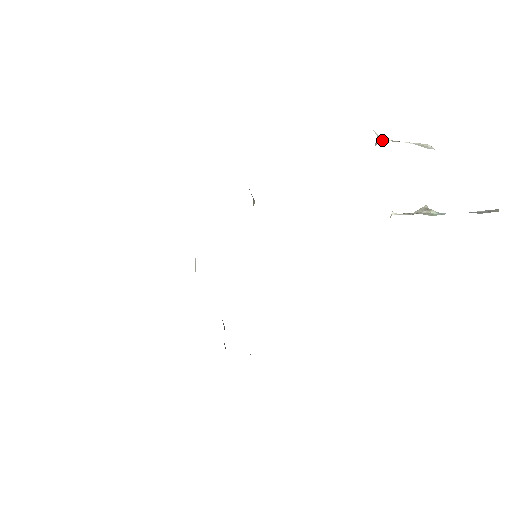
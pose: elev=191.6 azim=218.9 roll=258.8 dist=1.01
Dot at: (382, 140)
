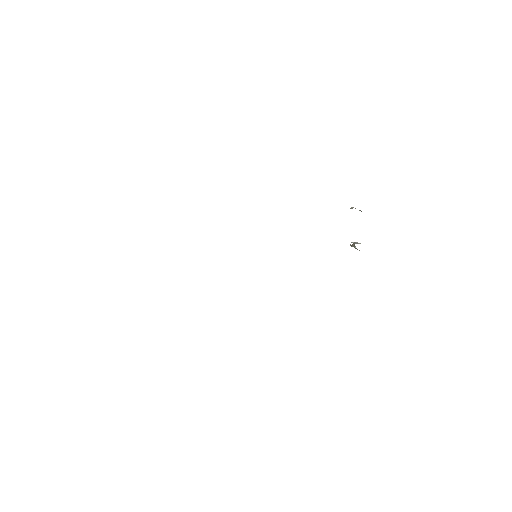
Dot at: occluded
